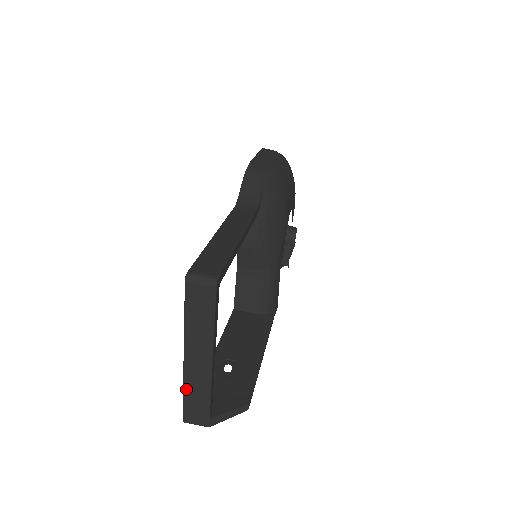
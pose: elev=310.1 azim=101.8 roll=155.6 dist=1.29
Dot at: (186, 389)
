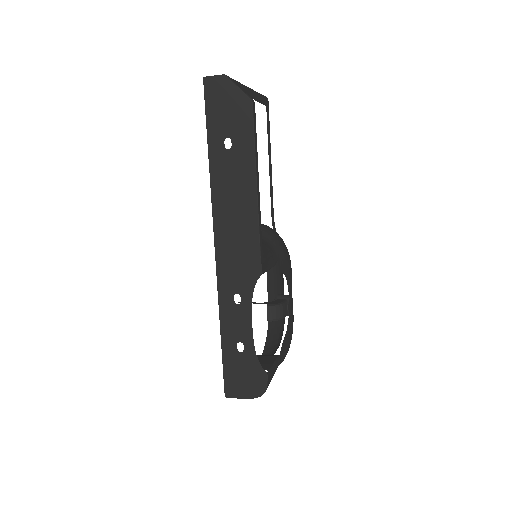
Dot at: occluded
